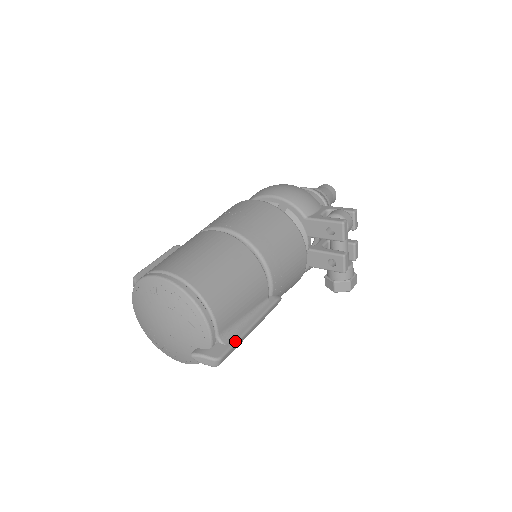
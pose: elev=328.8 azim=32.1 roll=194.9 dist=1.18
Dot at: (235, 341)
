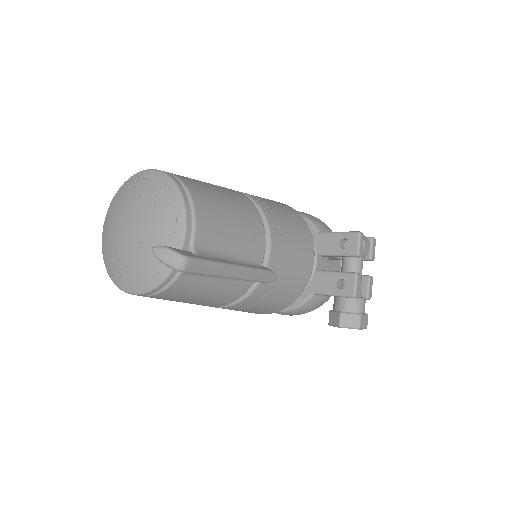
Dot at: (211, 260)
